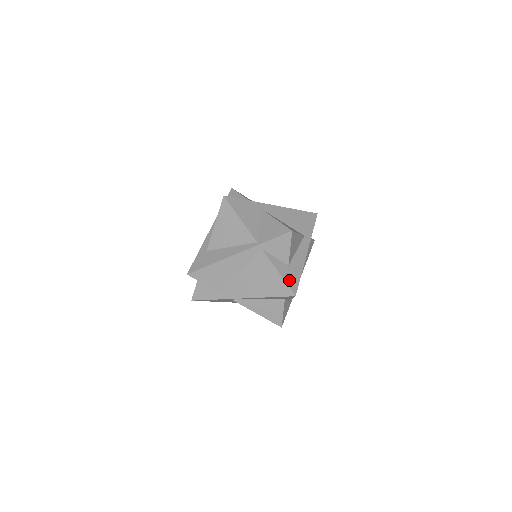
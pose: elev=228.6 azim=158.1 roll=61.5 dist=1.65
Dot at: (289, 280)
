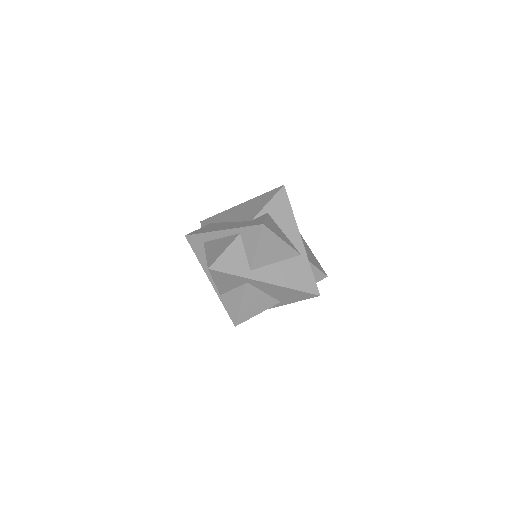
Dot at: occluded
